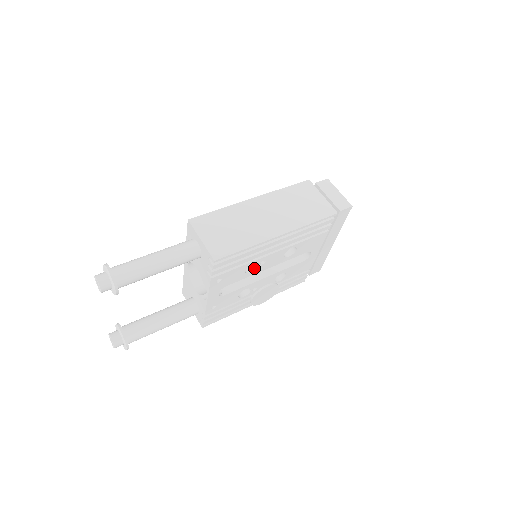
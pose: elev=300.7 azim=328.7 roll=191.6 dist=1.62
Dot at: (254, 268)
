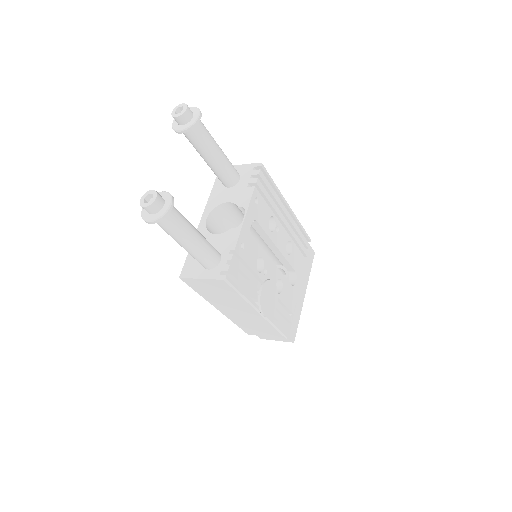
Dot at: (271, 231)
